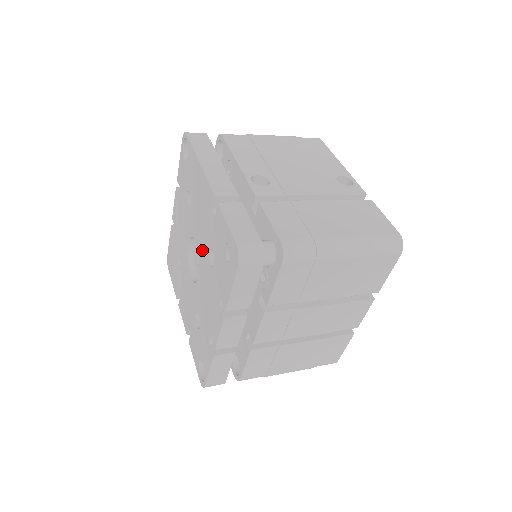
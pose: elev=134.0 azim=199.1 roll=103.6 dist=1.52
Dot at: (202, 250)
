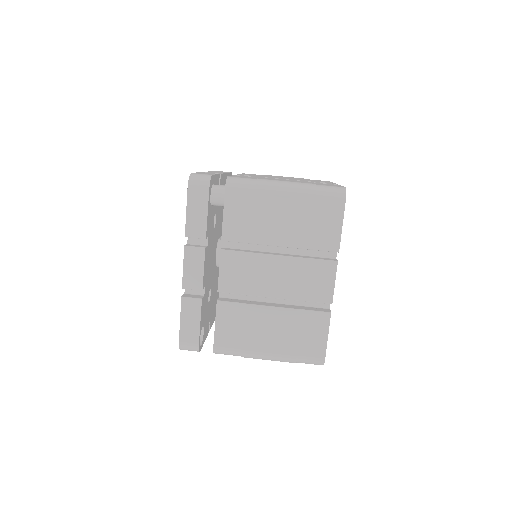
Dot at: occluded
